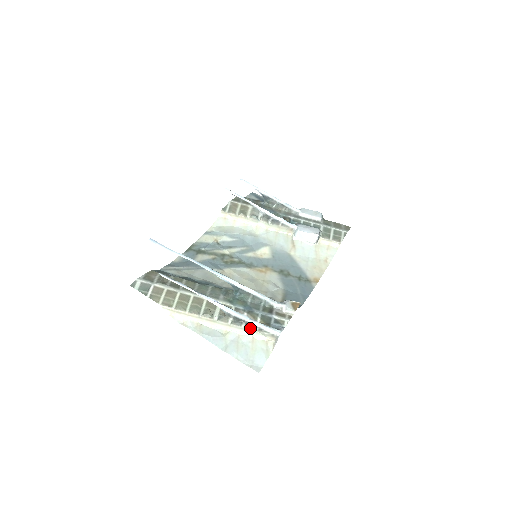
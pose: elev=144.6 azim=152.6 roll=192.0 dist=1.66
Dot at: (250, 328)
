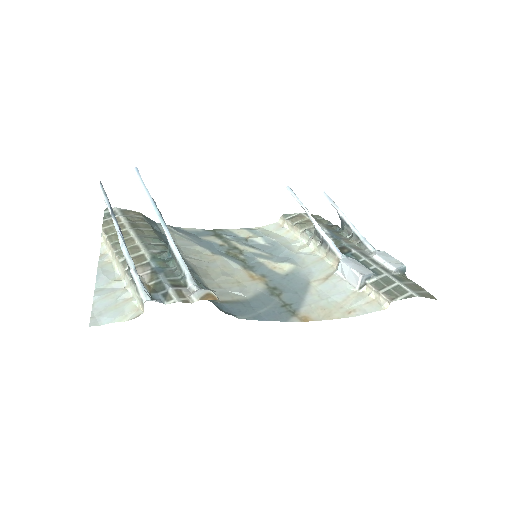
Dot at: (133, 282)
